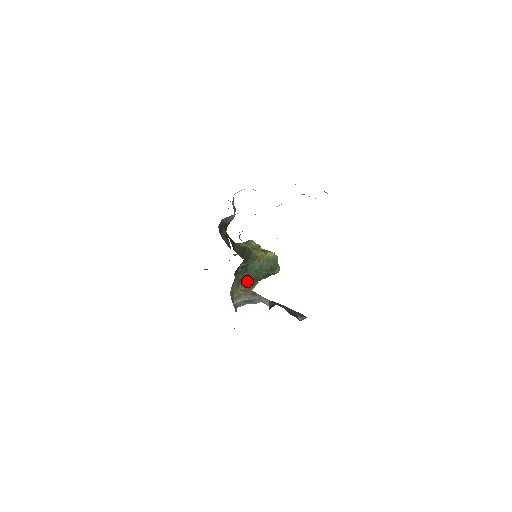
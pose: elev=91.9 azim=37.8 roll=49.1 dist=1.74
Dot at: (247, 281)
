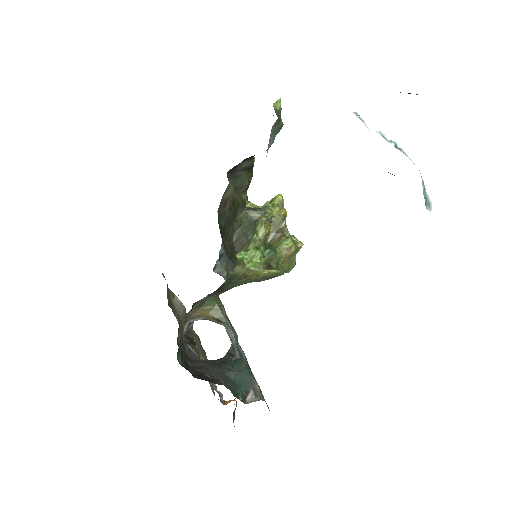
Dot at: (223, 292)
